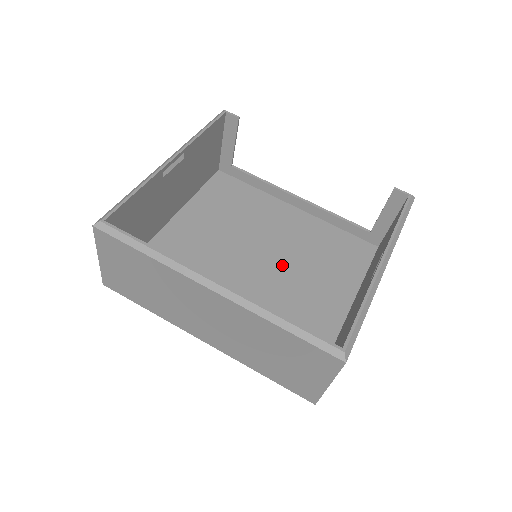
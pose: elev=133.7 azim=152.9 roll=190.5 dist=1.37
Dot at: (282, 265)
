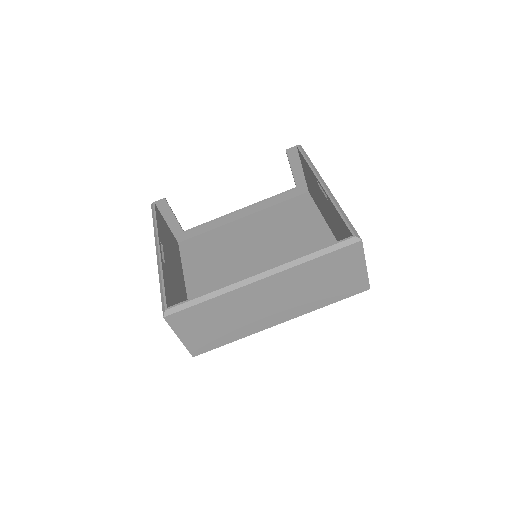
Dot at: (273, 249)
